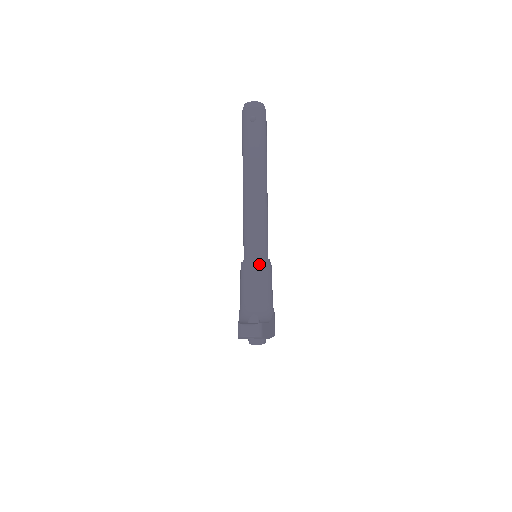
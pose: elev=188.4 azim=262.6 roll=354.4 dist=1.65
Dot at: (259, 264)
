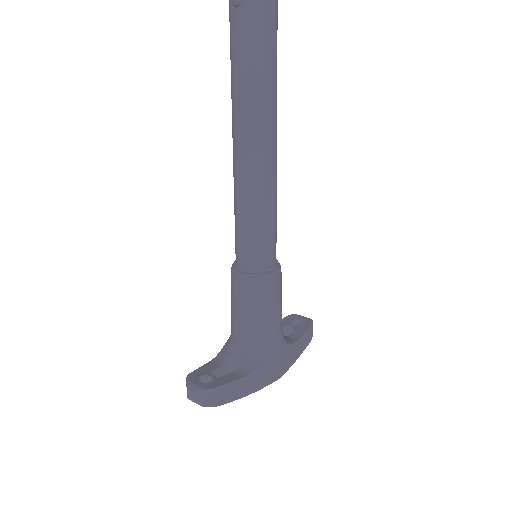
Dot at: (246, 278)
